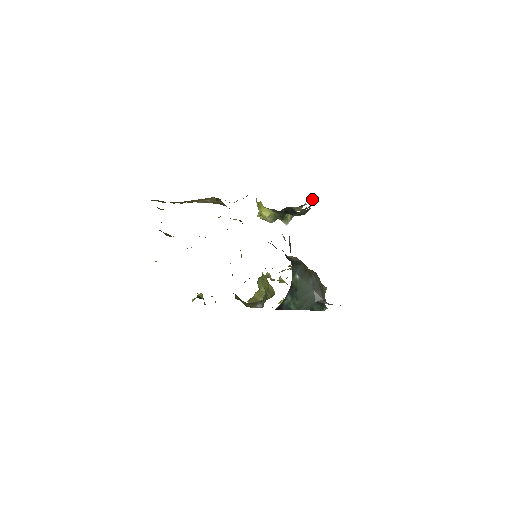
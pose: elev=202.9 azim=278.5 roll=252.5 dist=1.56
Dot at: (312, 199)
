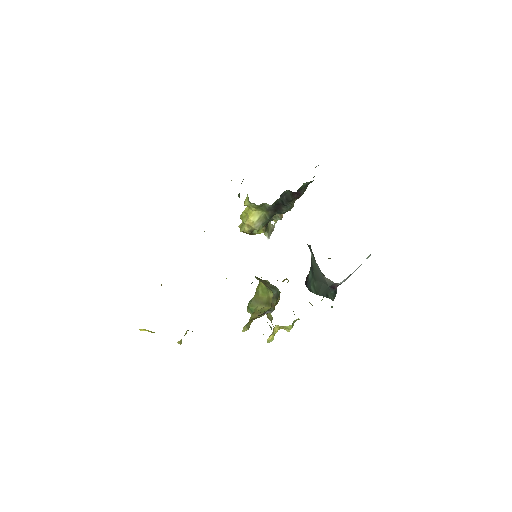
Dot at: occluded
